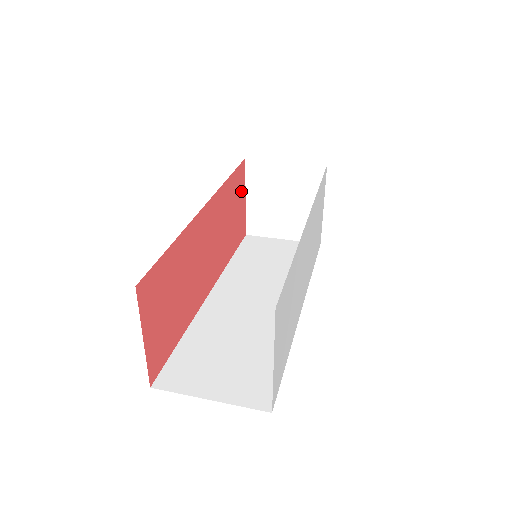
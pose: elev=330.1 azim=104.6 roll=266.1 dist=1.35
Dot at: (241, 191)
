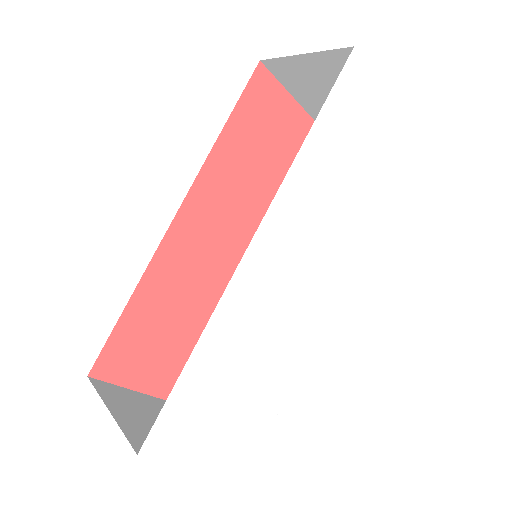
Dot at: (276, 108)
